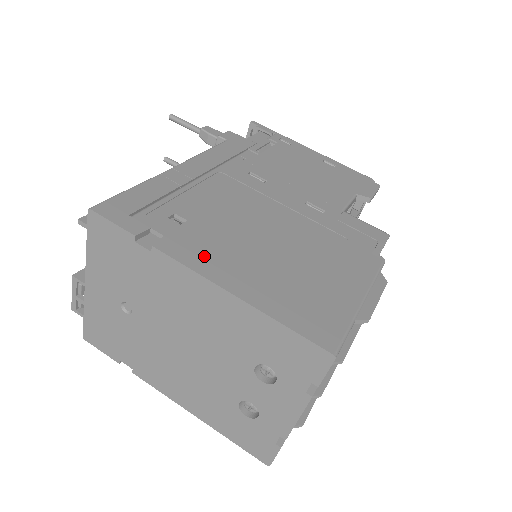
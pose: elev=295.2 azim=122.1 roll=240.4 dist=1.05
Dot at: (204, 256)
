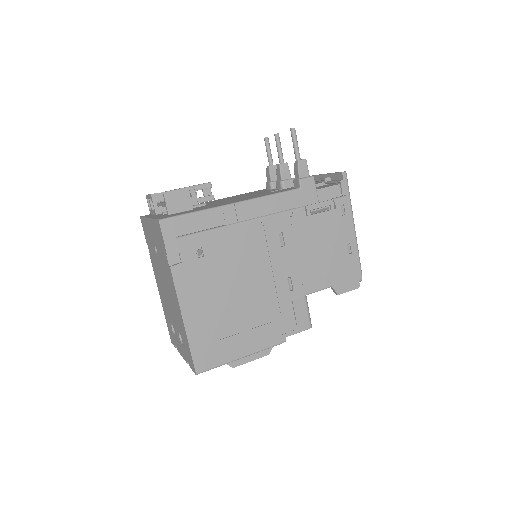
Dot at: (190, 288)
